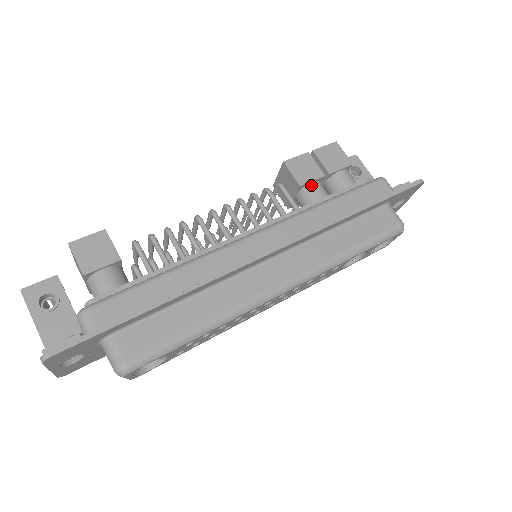
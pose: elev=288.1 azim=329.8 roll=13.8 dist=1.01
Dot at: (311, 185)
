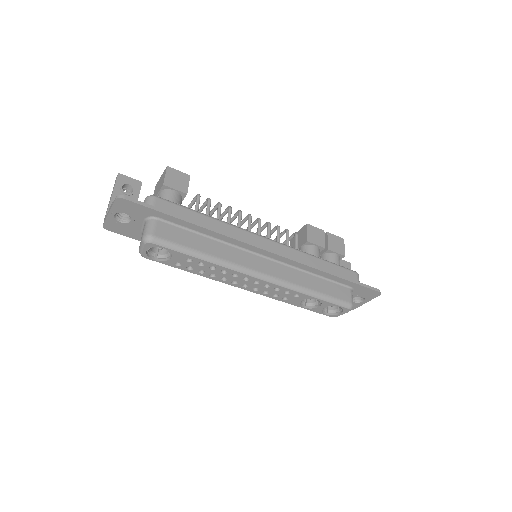
Dot at: (314, 246)
